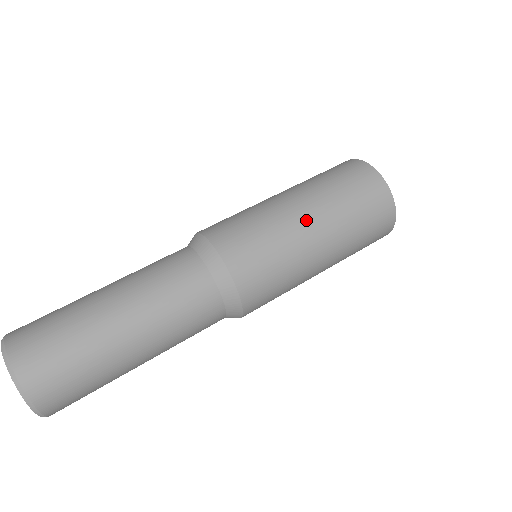
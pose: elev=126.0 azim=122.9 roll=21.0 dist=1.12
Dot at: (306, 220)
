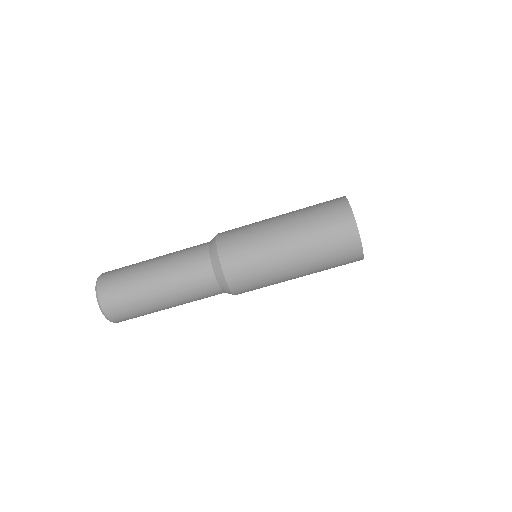
Dot at: (292, 271)
